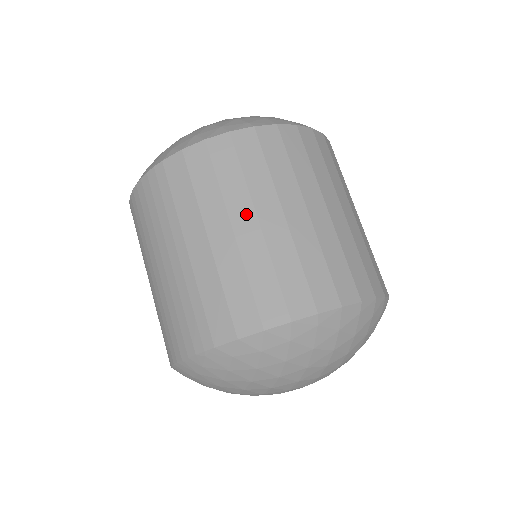
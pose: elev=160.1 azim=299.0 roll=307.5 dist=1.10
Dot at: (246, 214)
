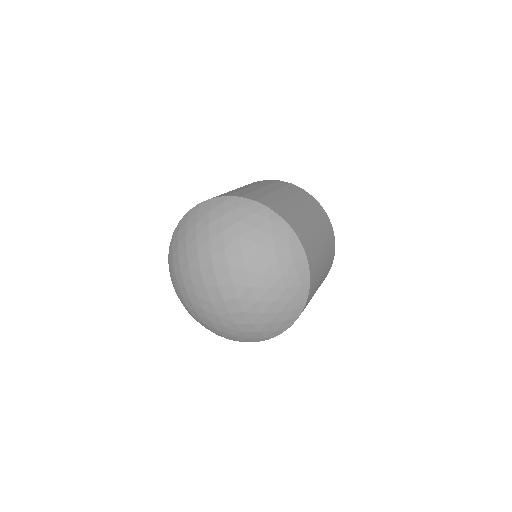
Dot at: occluded
